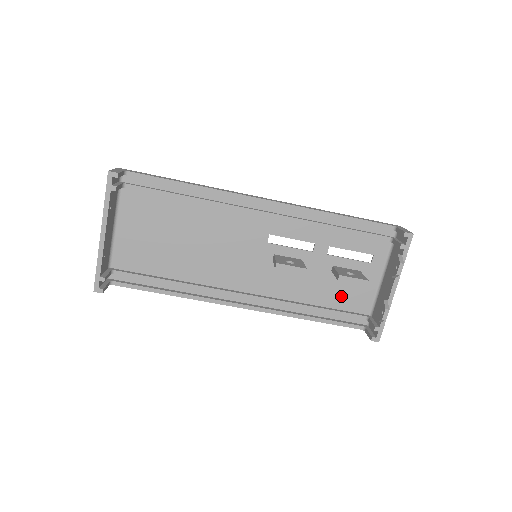
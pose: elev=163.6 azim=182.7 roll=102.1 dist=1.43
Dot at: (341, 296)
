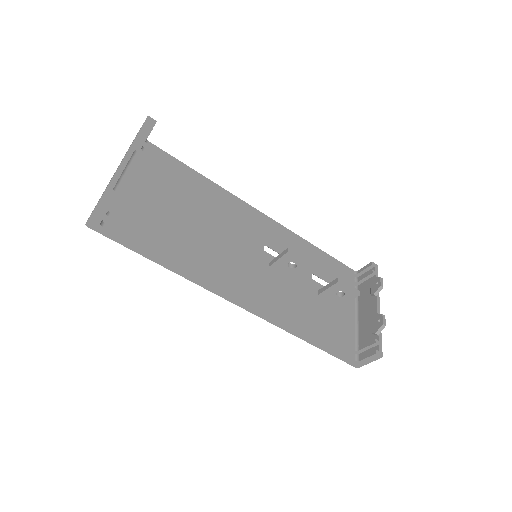
Dot at: (329, 322)
